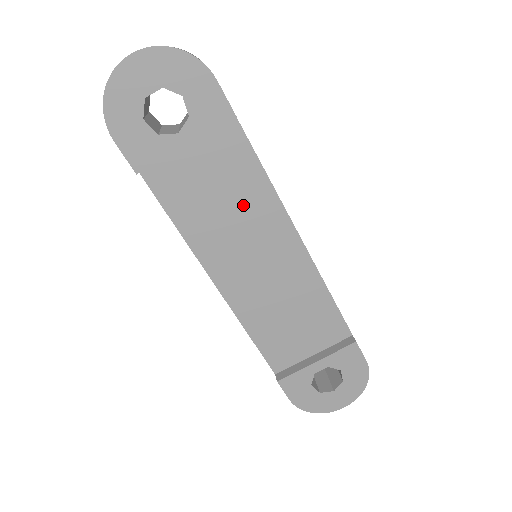
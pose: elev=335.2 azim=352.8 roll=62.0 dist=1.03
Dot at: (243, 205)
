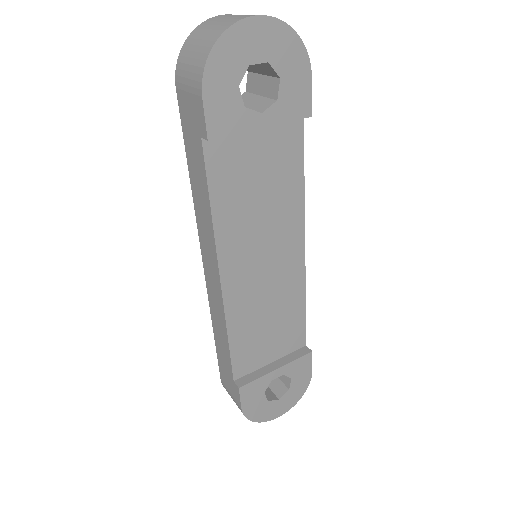
Dot at: (275, 202)
